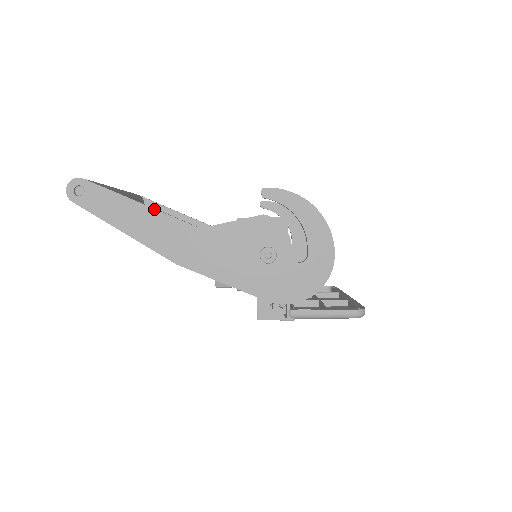
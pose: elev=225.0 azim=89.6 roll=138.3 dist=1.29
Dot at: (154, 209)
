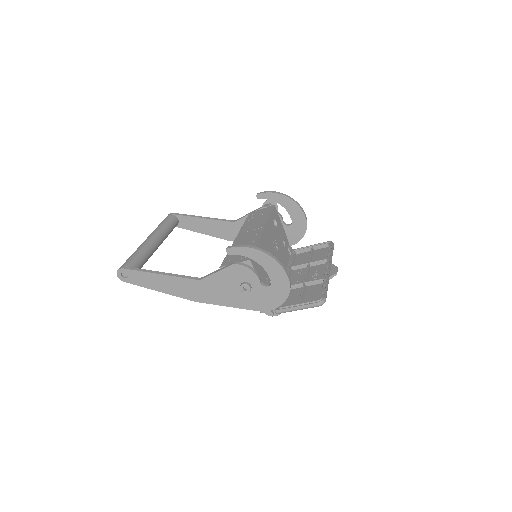
Dot at: (169, 276)
